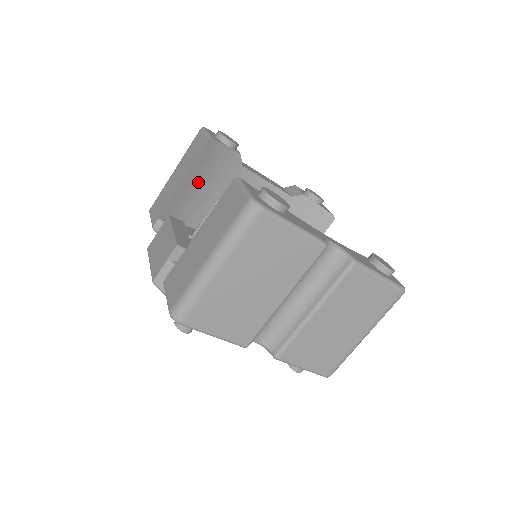
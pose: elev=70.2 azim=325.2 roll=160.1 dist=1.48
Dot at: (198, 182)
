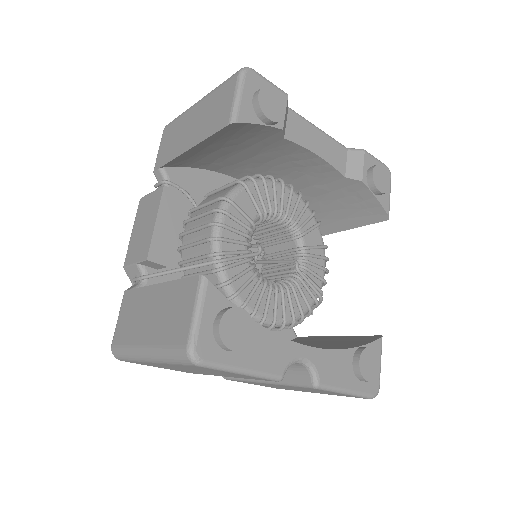
Dot at: (215, 146)
